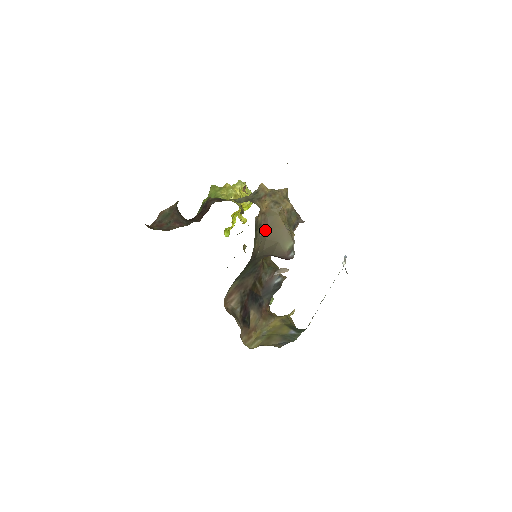
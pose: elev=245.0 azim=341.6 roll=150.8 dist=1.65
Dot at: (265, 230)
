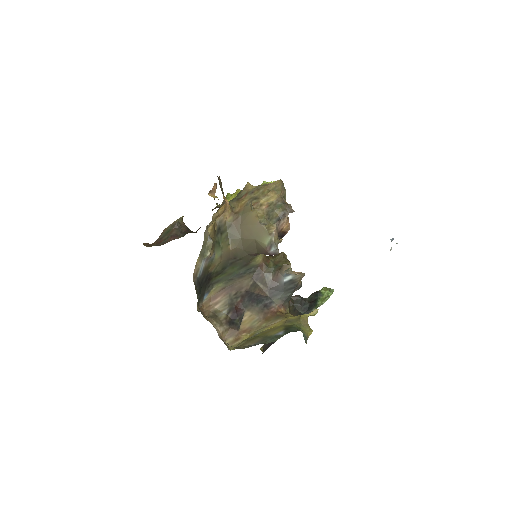
Dot at: (238, 229)
